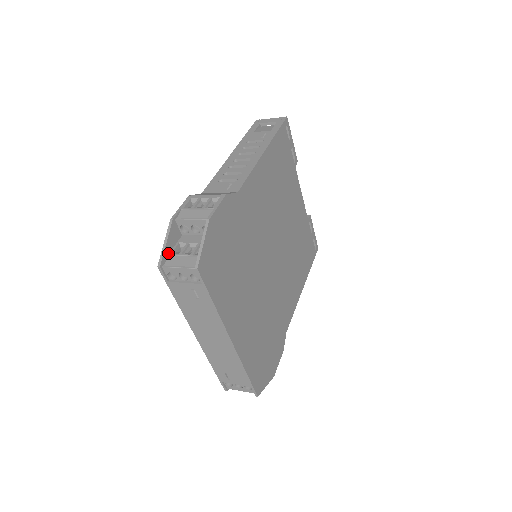
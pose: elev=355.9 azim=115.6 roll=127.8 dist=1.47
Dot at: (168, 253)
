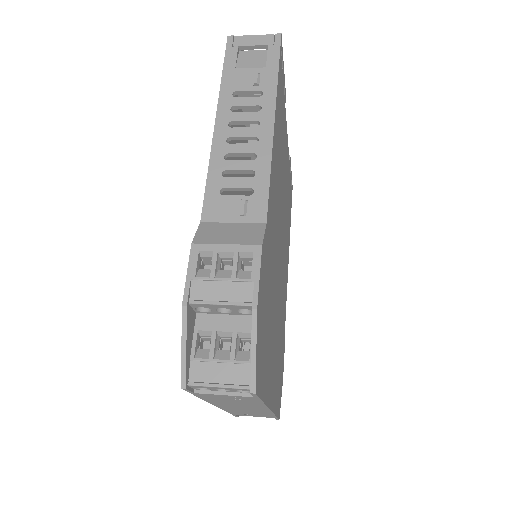
Dot at: (189, 358)
